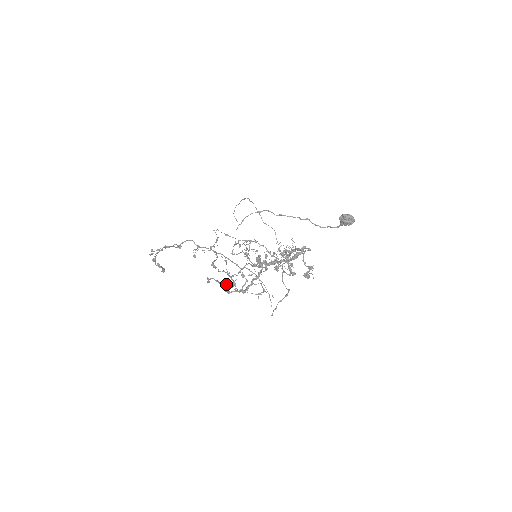
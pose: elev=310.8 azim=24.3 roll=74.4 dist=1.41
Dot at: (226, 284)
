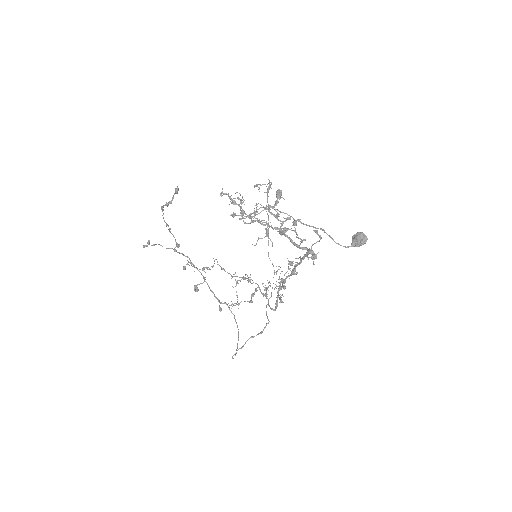
Dot at: (237, 204)
